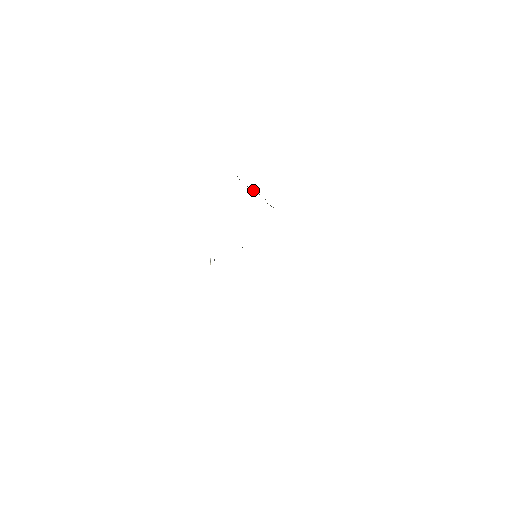
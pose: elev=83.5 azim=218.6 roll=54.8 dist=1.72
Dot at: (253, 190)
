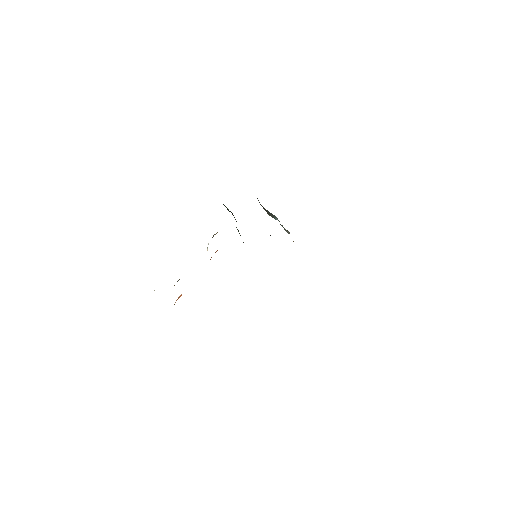
Dot at: (271, 215)
